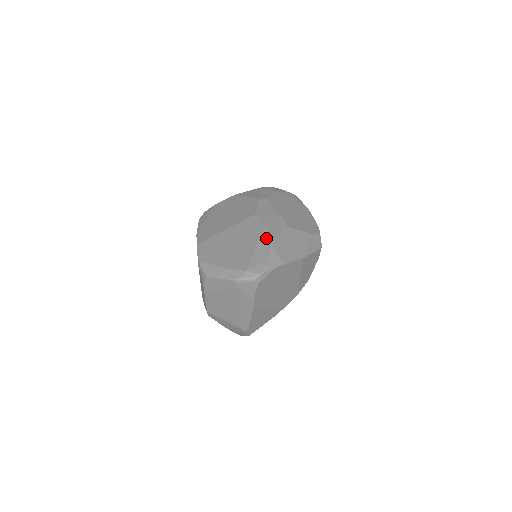
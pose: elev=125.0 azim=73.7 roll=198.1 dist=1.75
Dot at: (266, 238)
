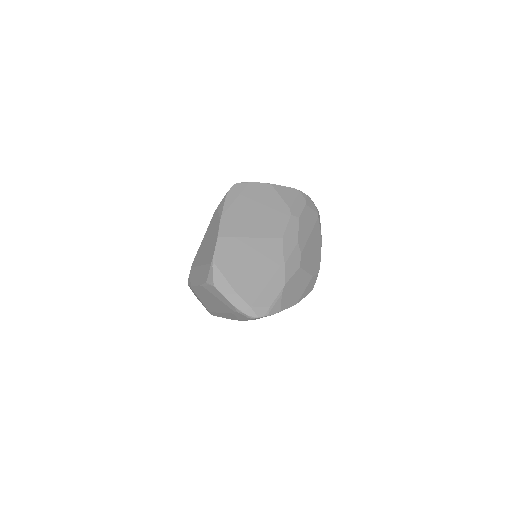
Dot at: (280, 277)
